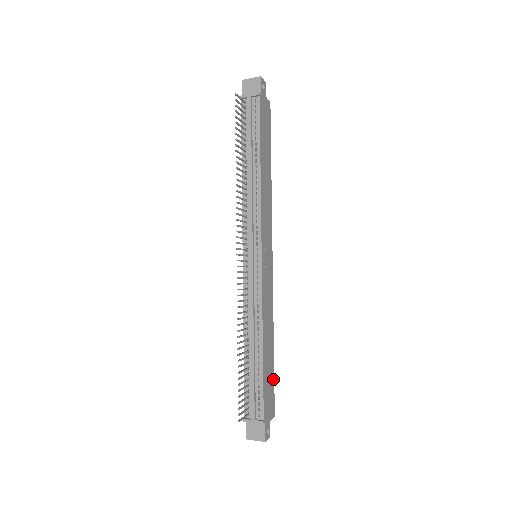
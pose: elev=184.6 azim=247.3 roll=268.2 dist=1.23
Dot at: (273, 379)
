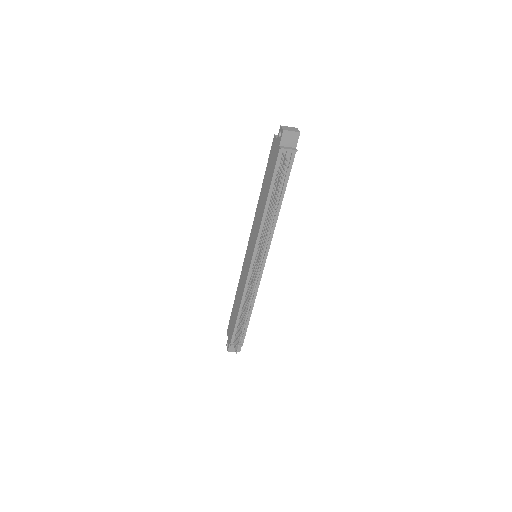
Dot at: occluded
